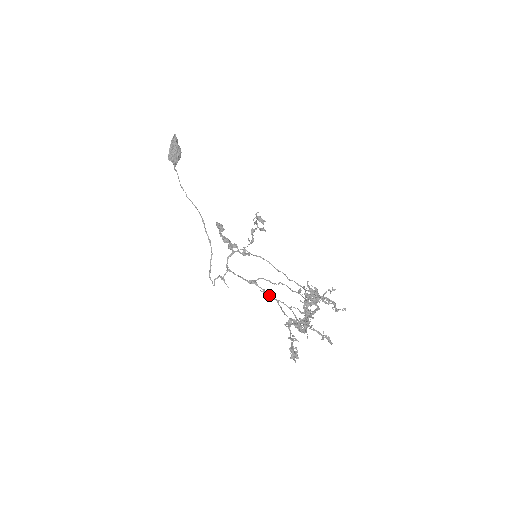
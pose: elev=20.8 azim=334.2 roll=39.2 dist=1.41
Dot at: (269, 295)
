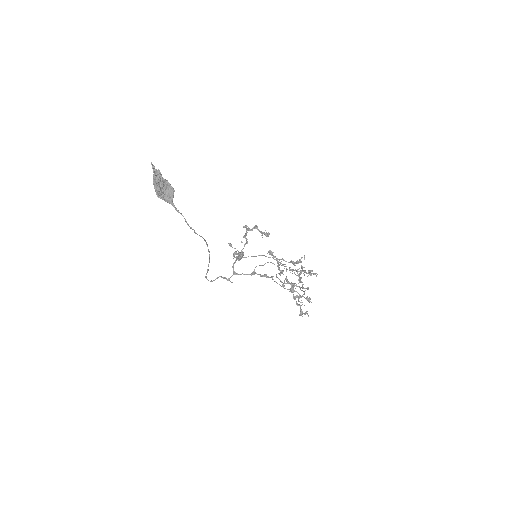
Dot at: (266, 277)
